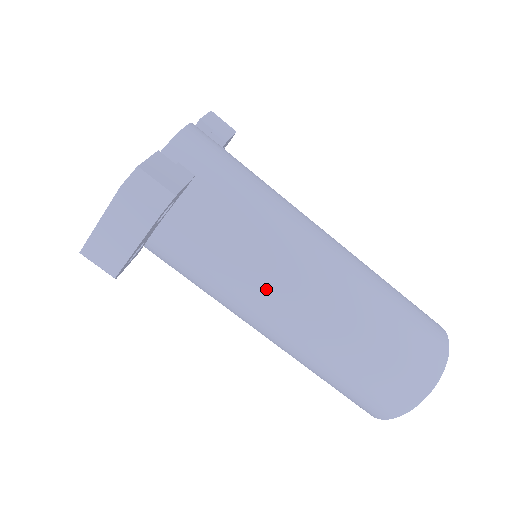
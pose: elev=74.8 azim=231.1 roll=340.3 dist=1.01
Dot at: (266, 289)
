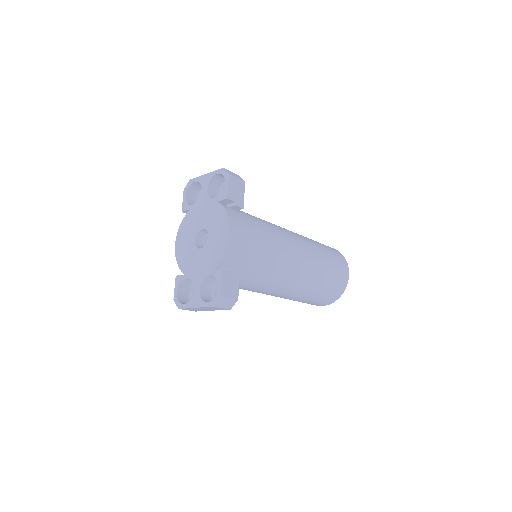
Dot at: (267, 291)
